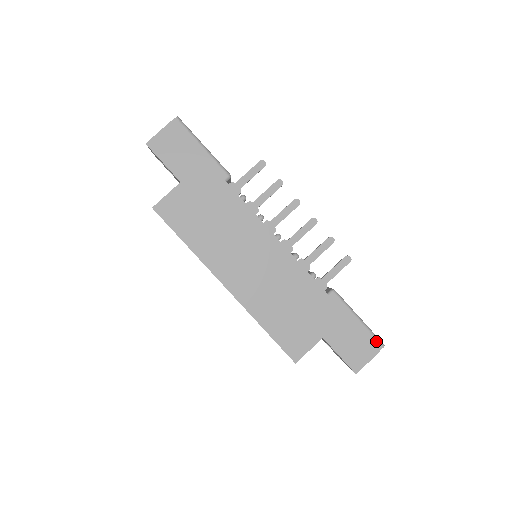
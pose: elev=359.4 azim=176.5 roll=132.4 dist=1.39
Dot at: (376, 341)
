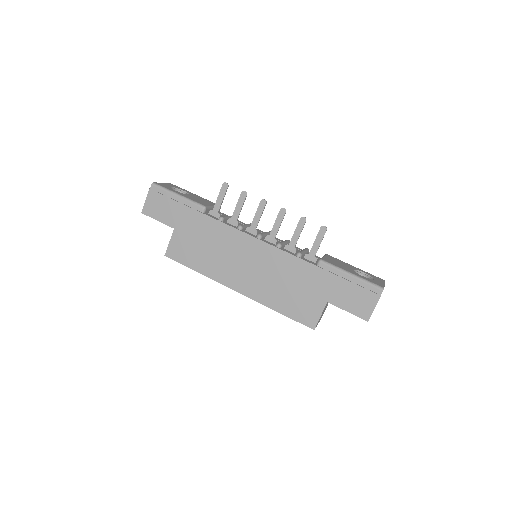
Dot at: (374, 288)
